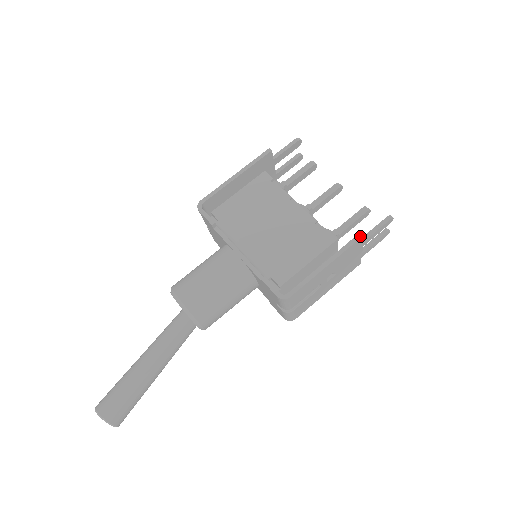
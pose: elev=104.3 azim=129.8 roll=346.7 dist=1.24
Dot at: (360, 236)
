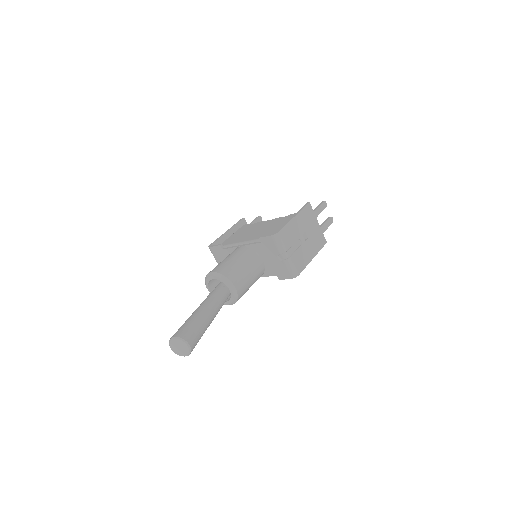
Dot at: (307, 204)
